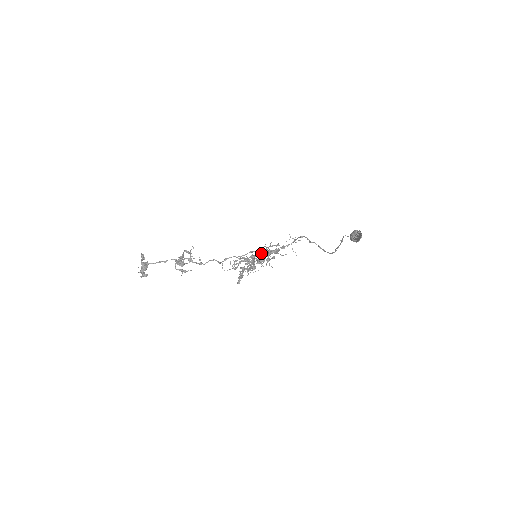
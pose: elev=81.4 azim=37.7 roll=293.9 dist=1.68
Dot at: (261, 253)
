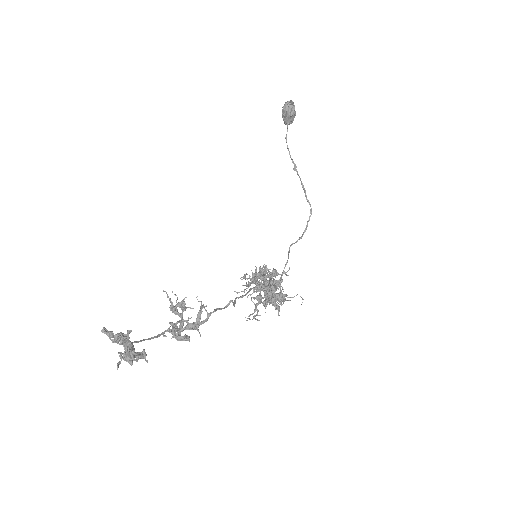
Dot at: occluded
